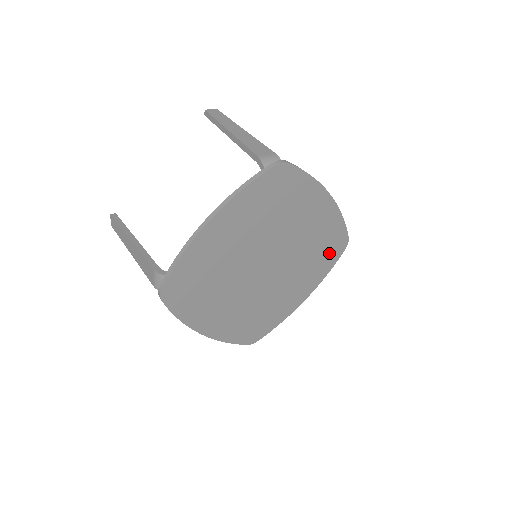
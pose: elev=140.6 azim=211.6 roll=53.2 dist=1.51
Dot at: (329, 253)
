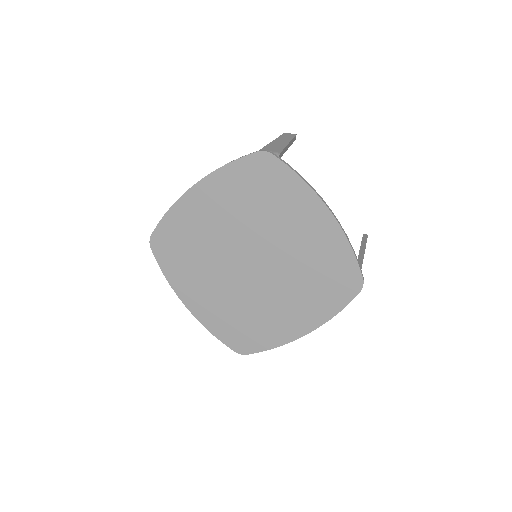
Dot at: (335, 286)
